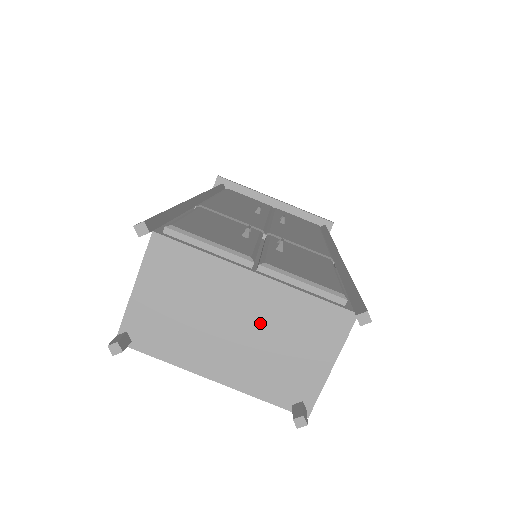
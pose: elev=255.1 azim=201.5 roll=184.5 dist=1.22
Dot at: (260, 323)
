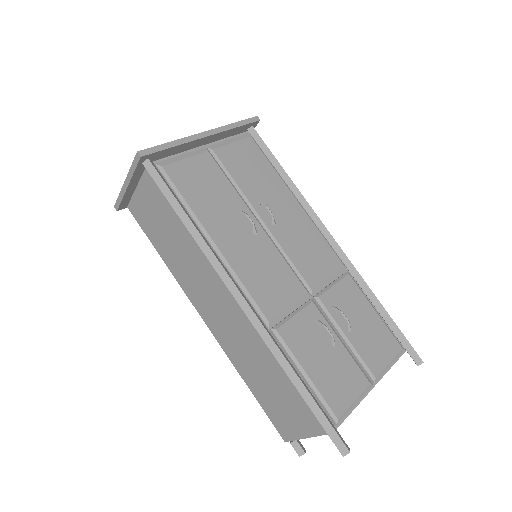
Dot at: occluded
